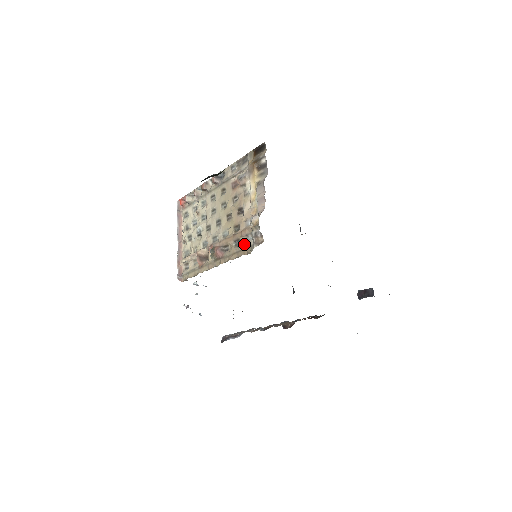
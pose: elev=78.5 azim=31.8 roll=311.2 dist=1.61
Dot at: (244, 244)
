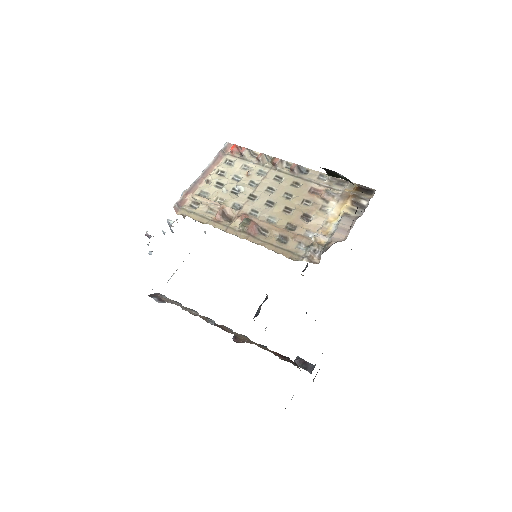
Dot at: (291, 247)
